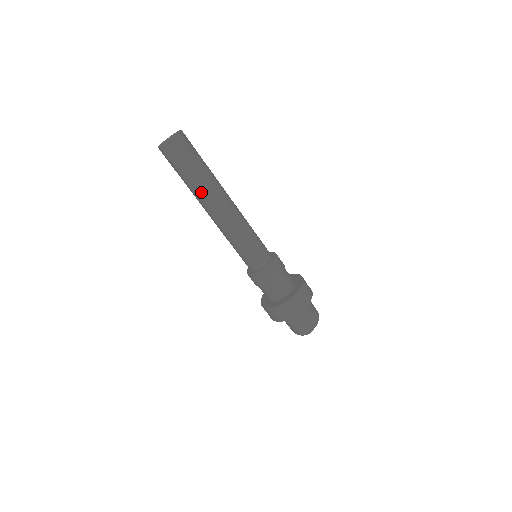
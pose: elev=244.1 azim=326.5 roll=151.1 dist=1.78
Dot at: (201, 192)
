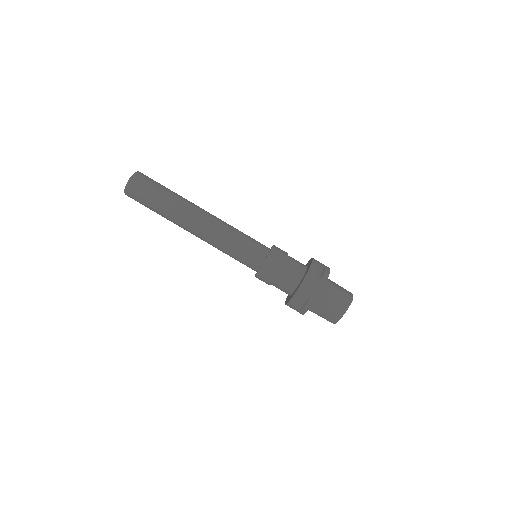
Dot at: (179, 205)
